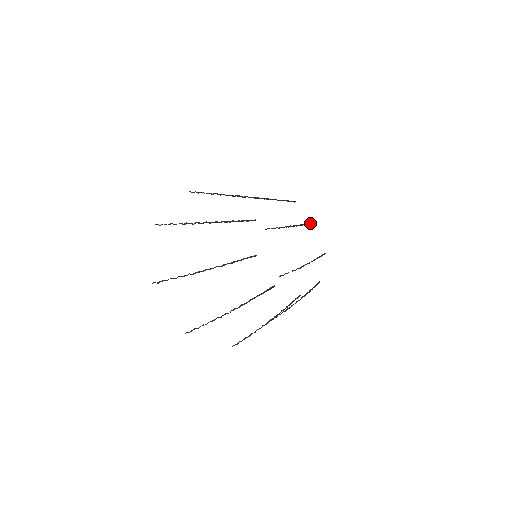
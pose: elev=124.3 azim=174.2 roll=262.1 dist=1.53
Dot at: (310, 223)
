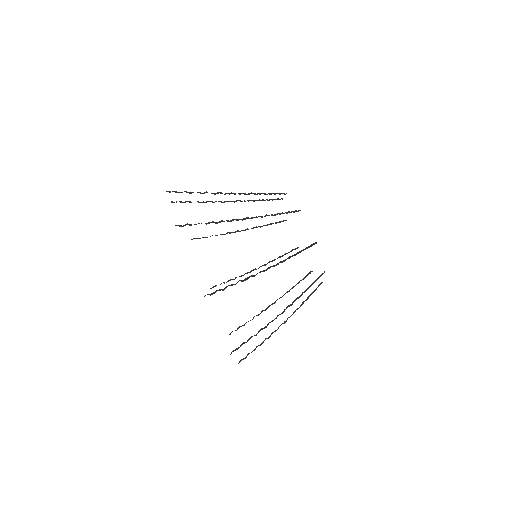
Dot at: (289, 252)
